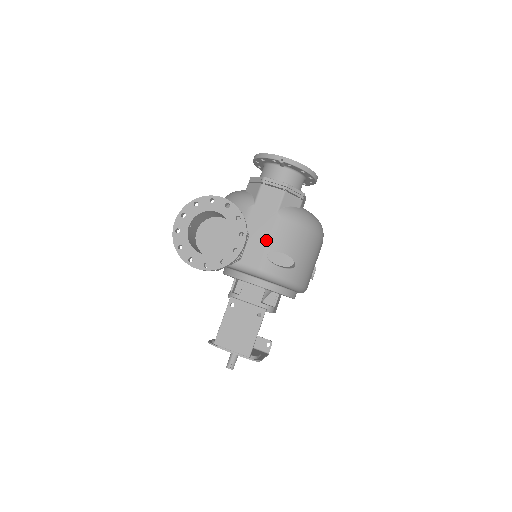
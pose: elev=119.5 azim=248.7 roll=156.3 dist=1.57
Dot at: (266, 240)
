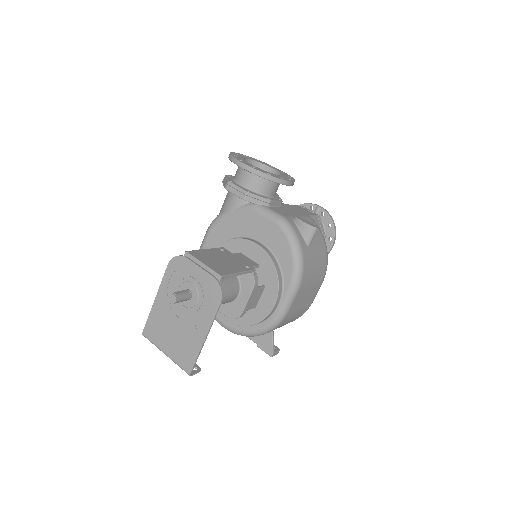
Dot at: occluded
